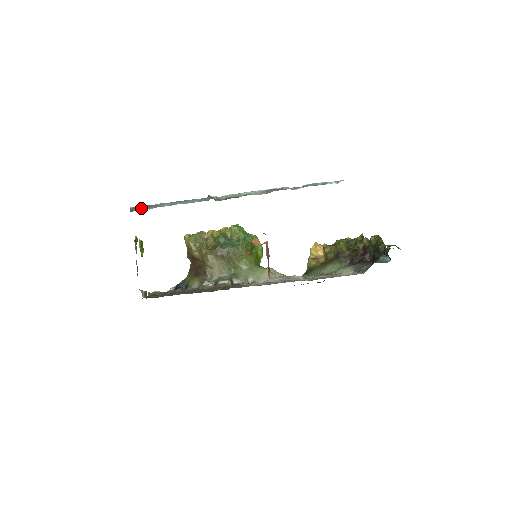
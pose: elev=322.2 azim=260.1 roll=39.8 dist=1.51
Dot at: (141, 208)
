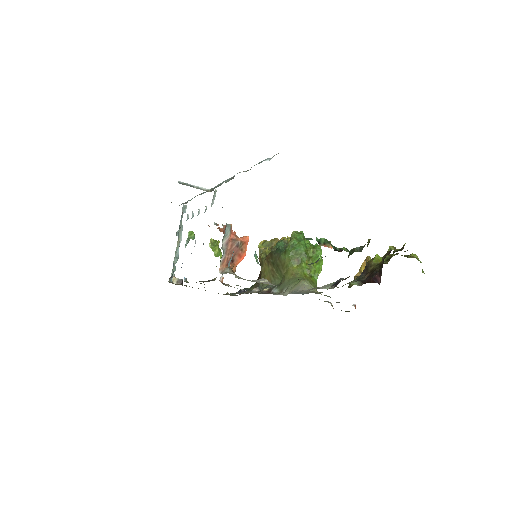
Dot at: occluded
